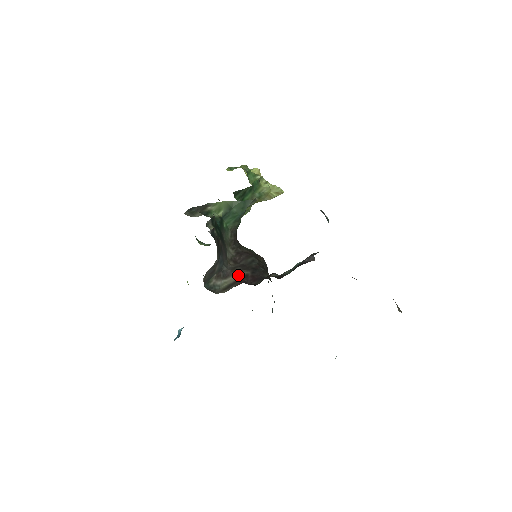
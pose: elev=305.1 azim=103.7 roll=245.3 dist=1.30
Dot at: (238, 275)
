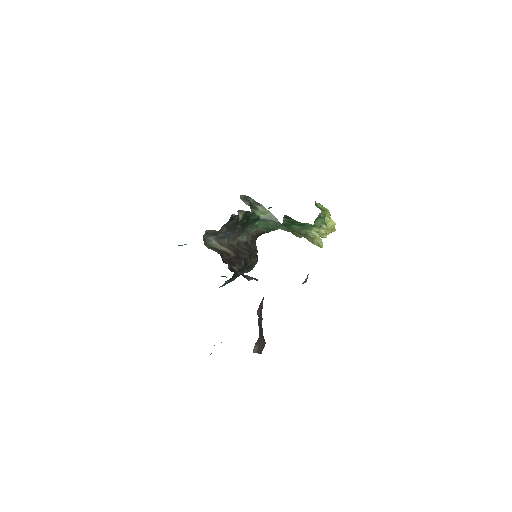
Dot at: (226, 250)
